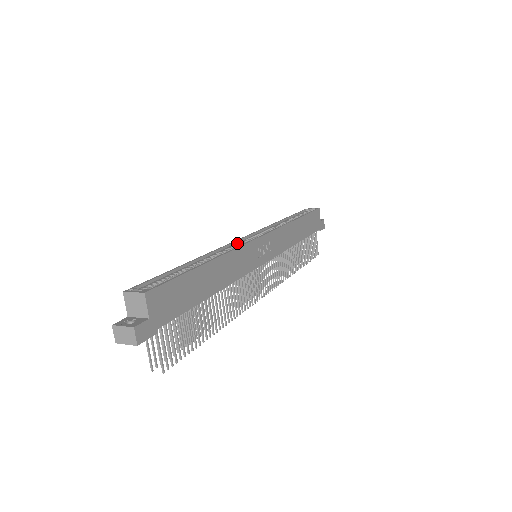
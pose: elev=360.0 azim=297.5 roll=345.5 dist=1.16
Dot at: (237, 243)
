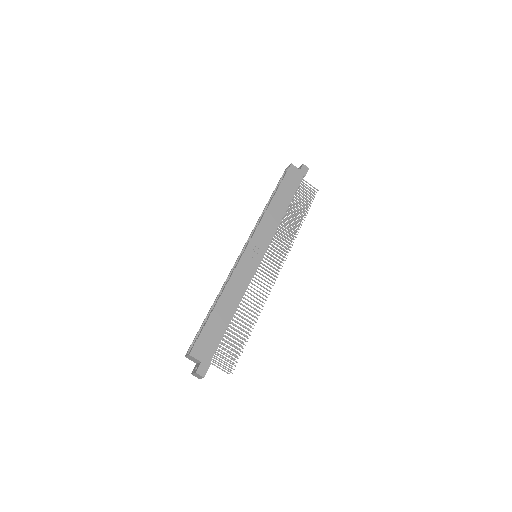
Dot at: occluded
